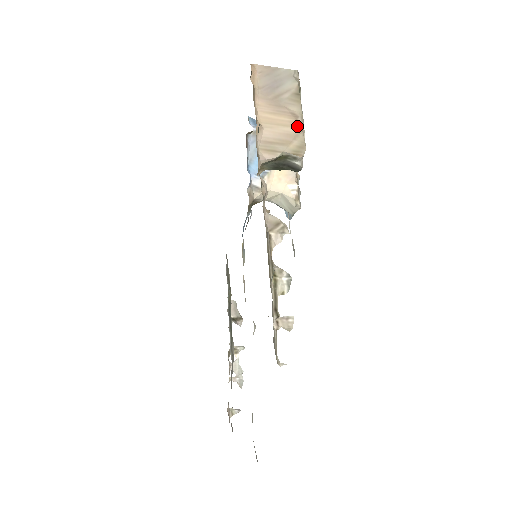
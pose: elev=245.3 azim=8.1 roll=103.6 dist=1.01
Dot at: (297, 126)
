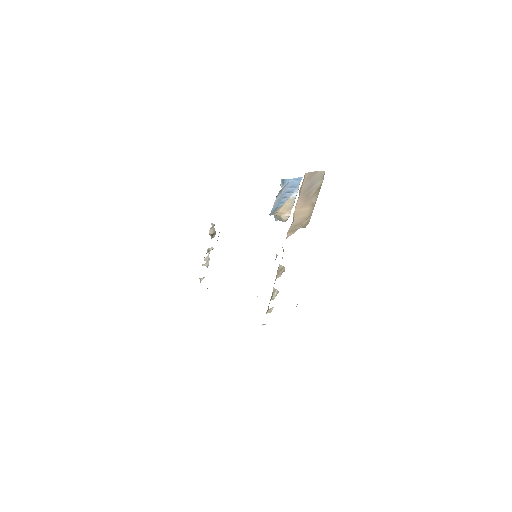
Dot at: (311, 212)
